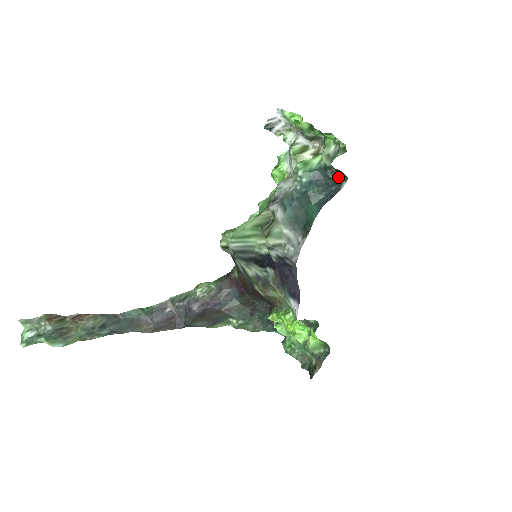
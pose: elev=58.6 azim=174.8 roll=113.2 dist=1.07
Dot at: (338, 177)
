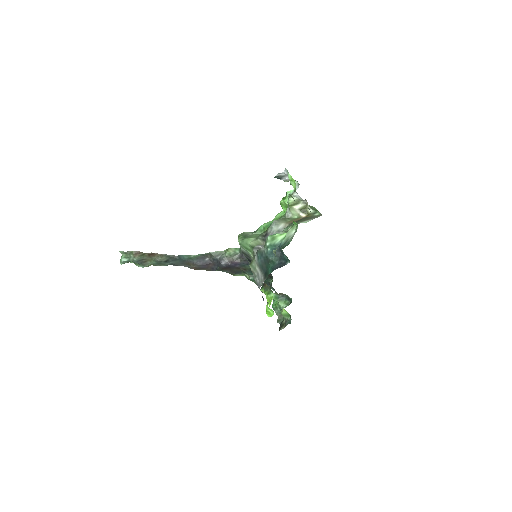
Dot at: (287, 257)
